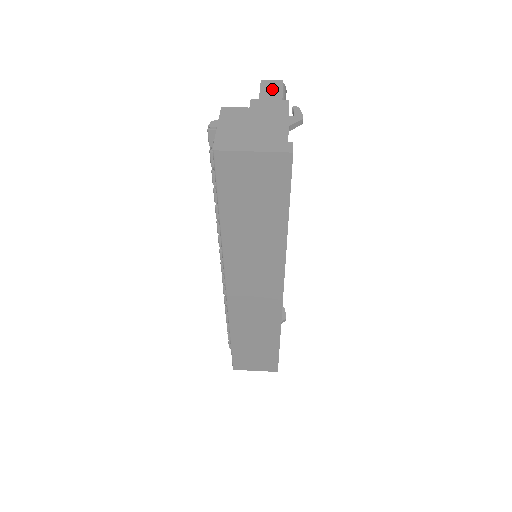
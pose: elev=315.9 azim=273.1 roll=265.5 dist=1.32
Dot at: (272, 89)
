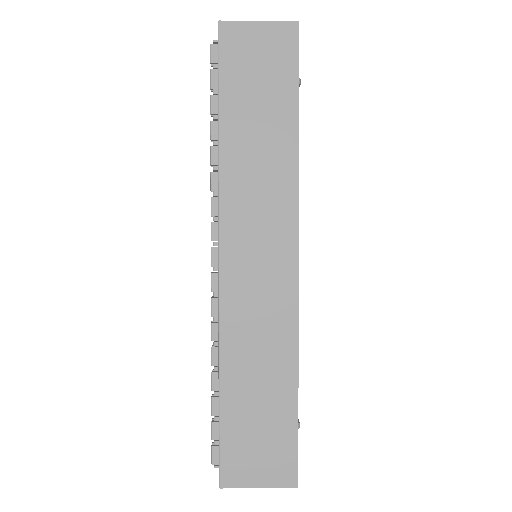
Dot at: occluded
